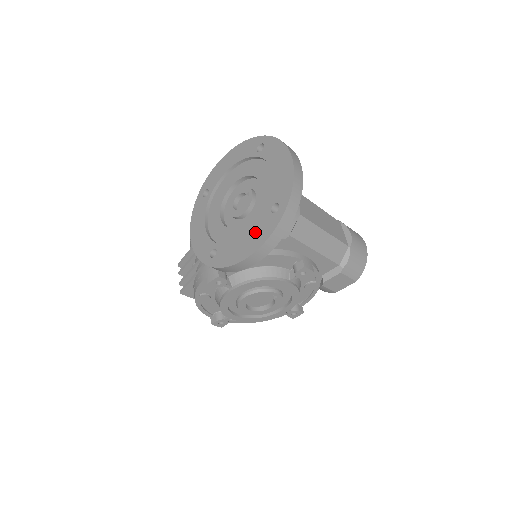
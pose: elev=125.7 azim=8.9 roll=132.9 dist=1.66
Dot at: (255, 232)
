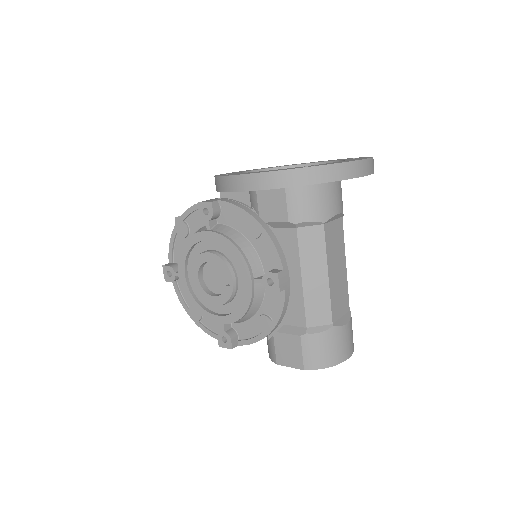
Dot at: occluded
